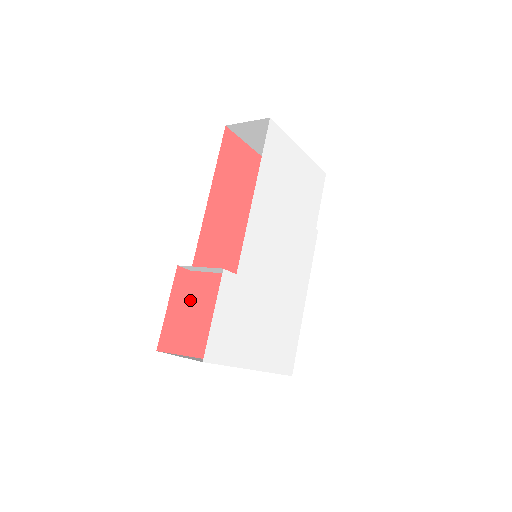
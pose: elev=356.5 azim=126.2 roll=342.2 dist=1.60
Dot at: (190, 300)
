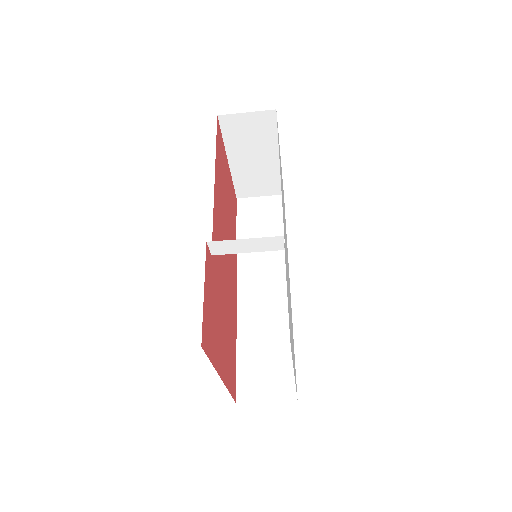
Dot at: (212, 292)
